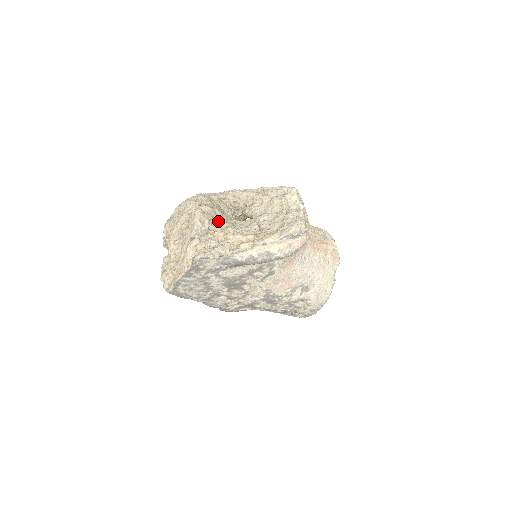
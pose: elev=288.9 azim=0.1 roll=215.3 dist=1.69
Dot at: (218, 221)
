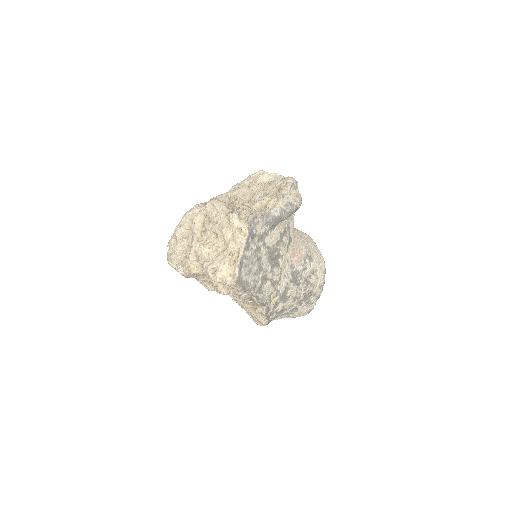
Dot at: occluded
